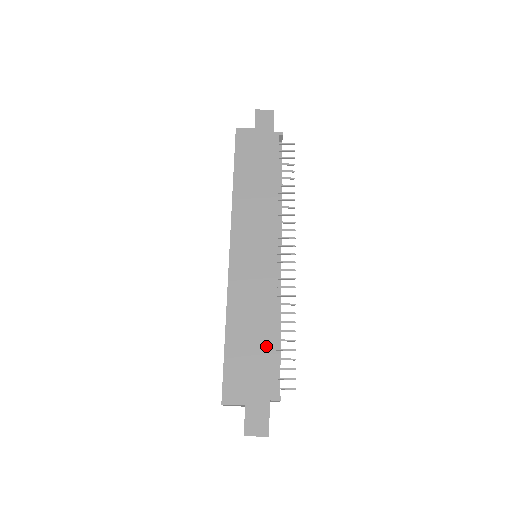
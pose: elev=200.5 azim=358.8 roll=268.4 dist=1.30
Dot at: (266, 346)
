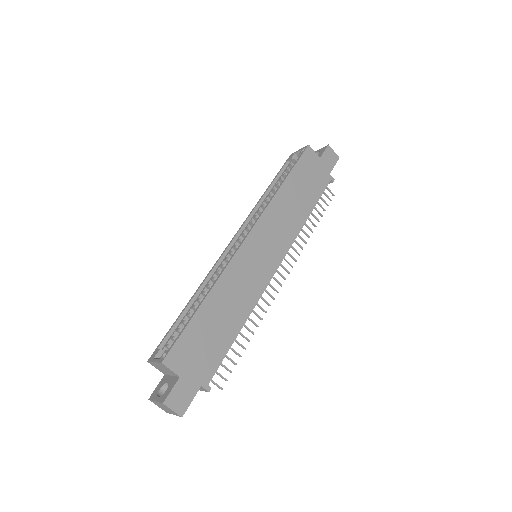
Dot at: (226, 338)
